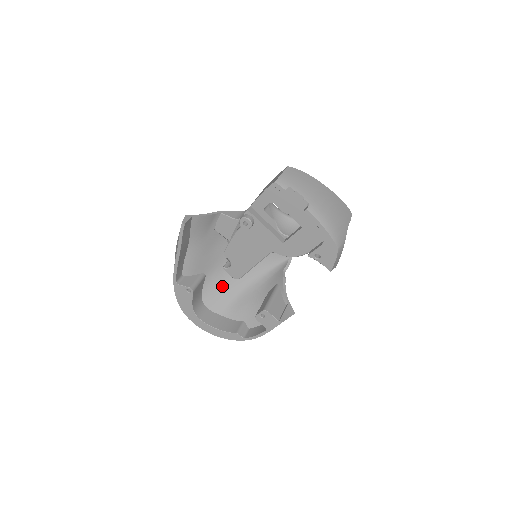
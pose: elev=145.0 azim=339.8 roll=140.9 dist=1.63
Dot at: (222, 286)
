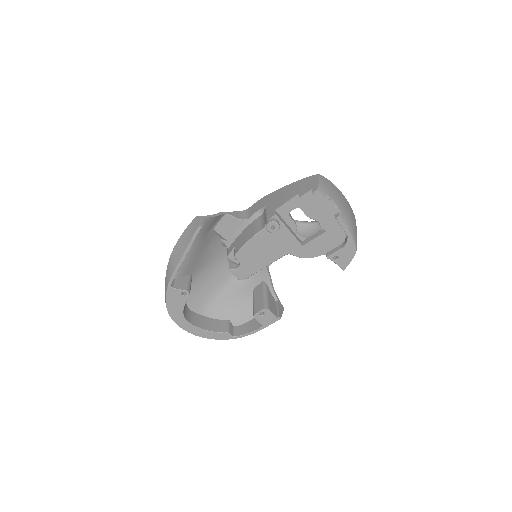
Dot at: (205, 286)
